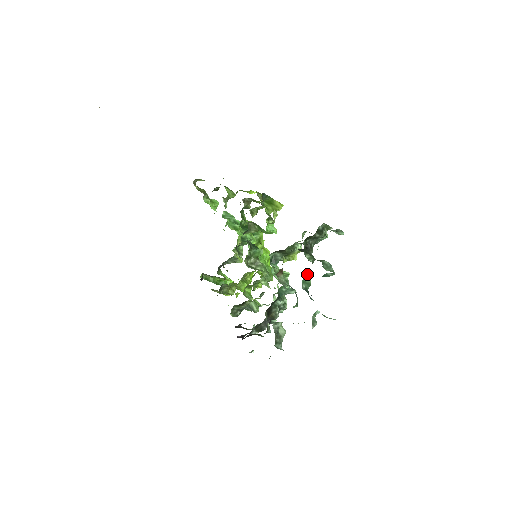
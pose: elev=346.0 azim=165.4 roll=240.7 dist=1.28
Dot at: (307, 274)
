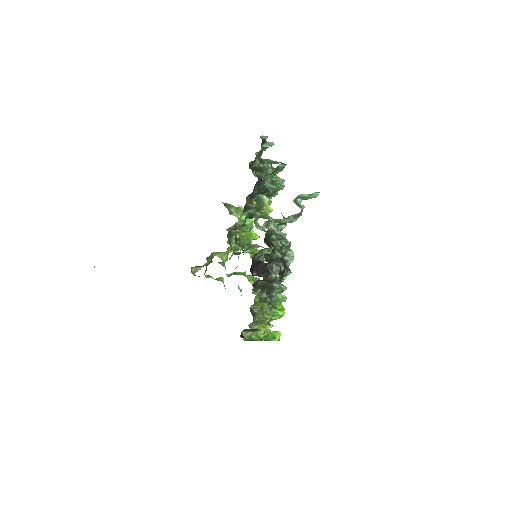
Dot at: (267, 182)
